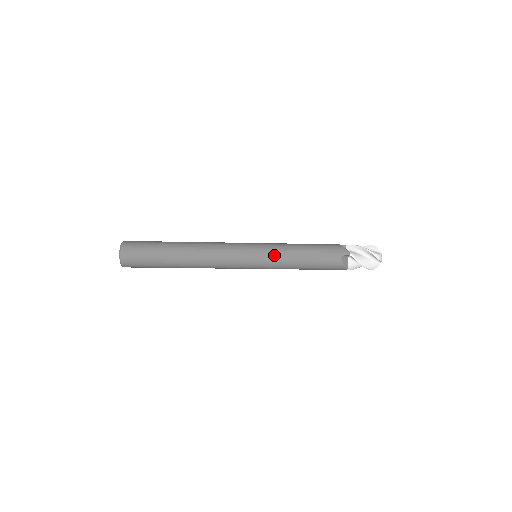
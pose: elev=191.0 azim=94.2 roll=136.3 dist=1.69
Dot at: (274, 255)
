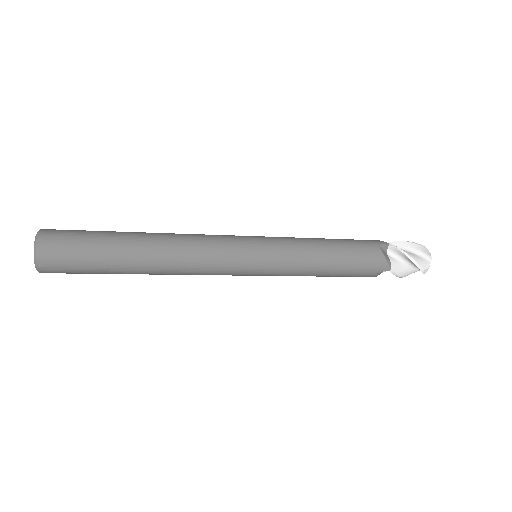
Dot at: (285, 242)
